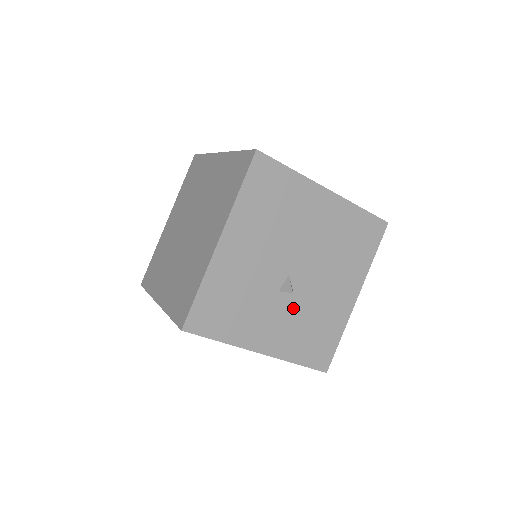
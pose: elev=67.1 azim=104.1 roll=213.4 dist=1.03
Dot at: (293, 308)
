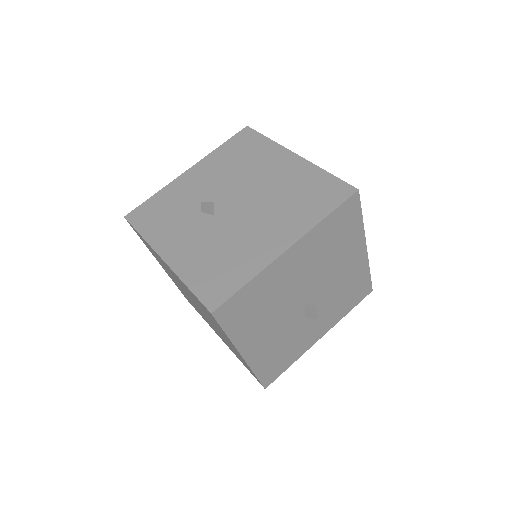
Dot at: (323, 307)
